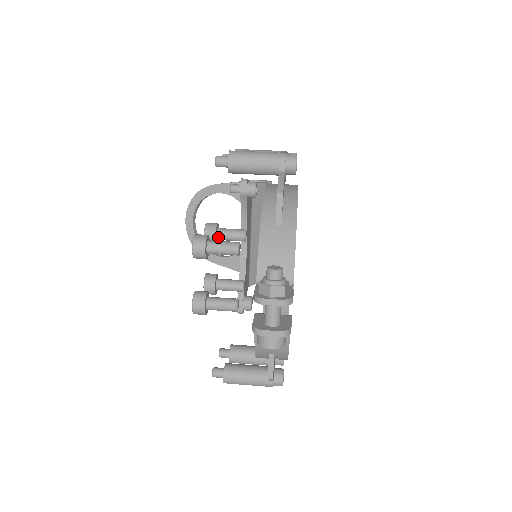
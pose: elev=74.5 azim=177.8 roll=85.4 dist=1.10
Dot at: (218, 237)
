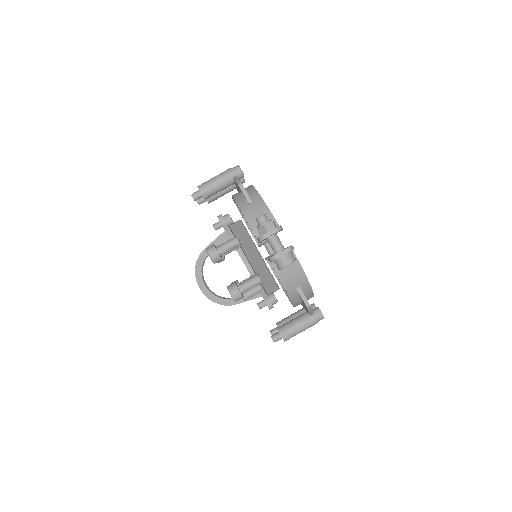
Dot at: occluded
